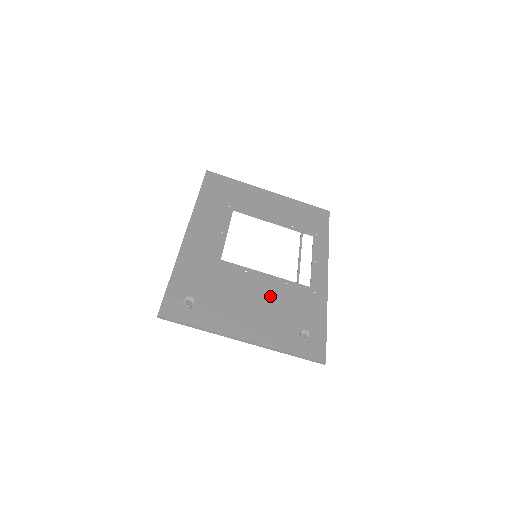
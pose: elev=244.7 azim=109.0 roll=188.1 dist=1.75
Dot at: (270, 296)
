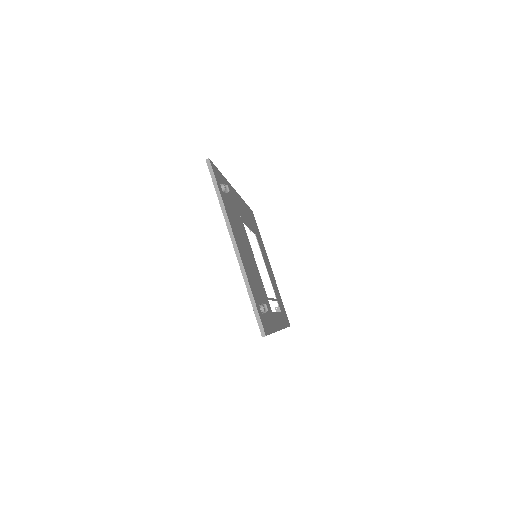
Dot at: (255, 270)
